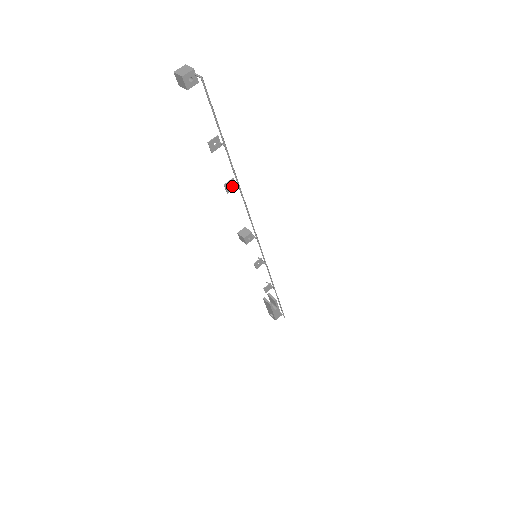
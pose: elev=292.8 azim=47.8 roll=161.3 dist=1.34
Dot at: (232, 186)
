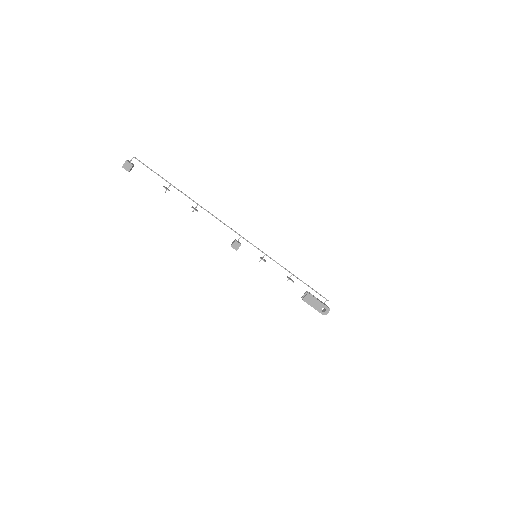
Dot at: (196, 210)
